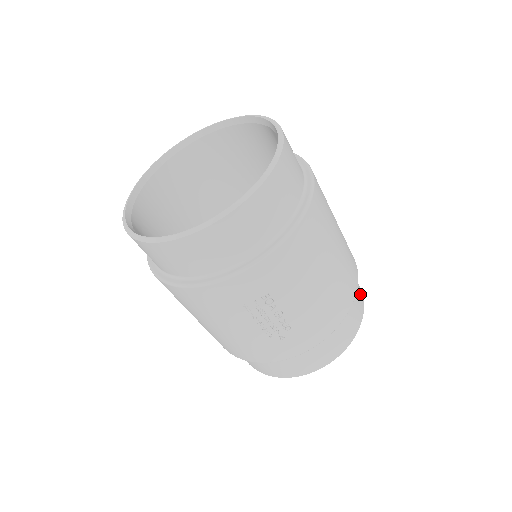
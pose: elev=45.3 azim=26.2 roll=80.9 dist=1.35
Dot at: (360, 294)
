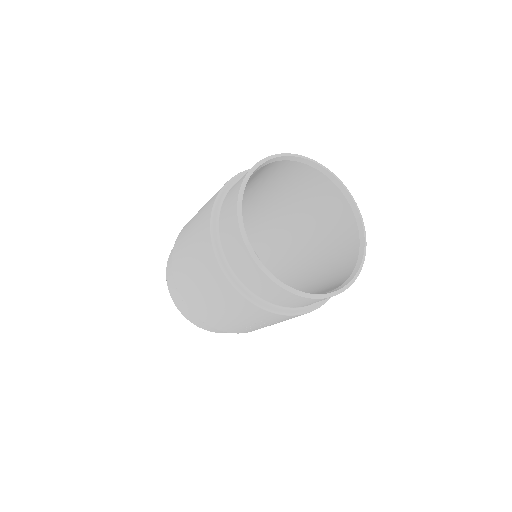
Dot at: occluded
